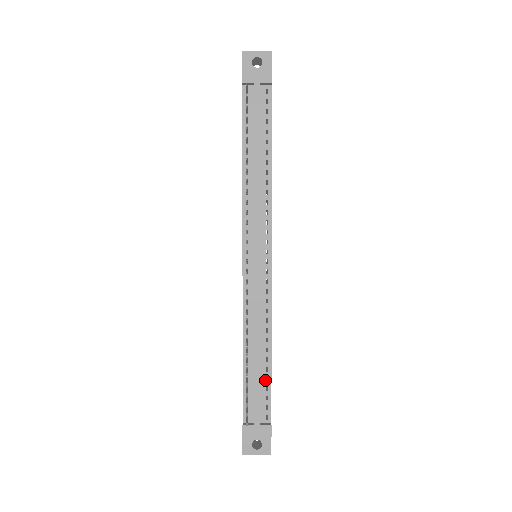
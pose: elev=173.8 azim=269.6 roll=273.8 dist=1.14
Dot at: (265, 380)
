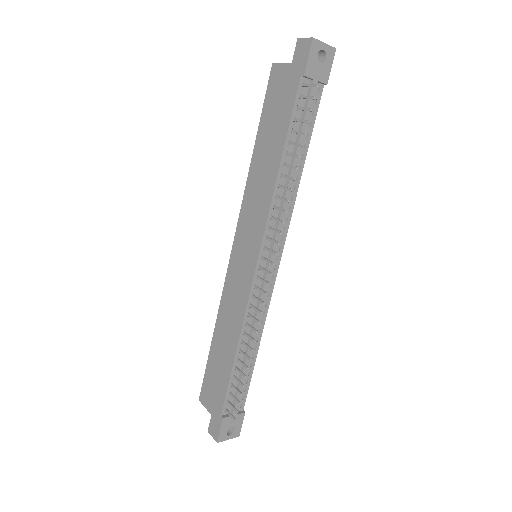
Dot at: (248, 375)
